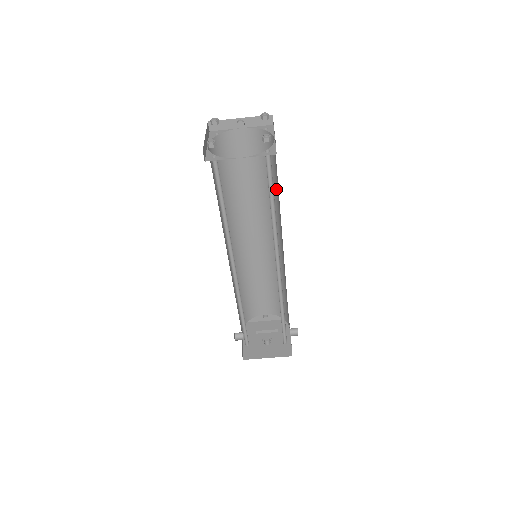
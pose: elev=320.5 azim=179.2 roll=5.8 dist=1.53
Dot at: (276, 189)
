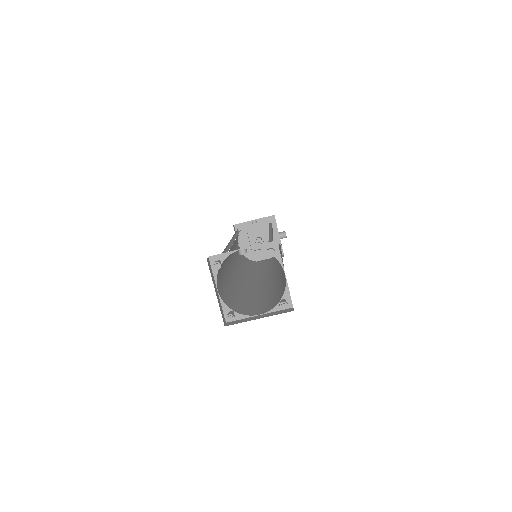
Dot at: occluded
